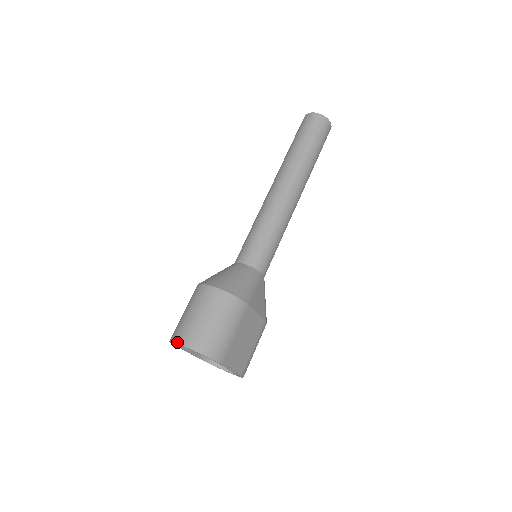
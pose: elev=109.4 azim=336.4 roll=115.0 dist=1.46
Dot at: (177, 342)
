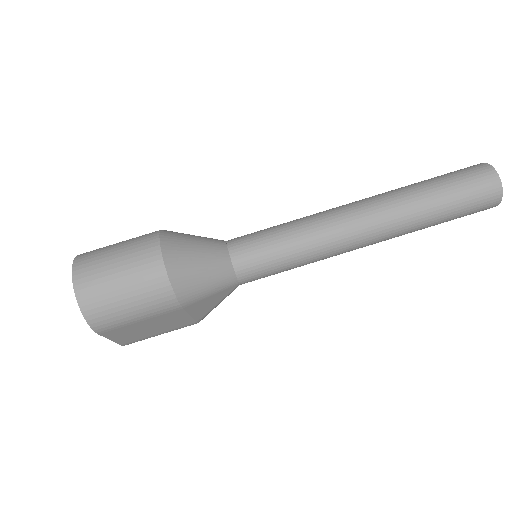
Dot at: (73, 272)
